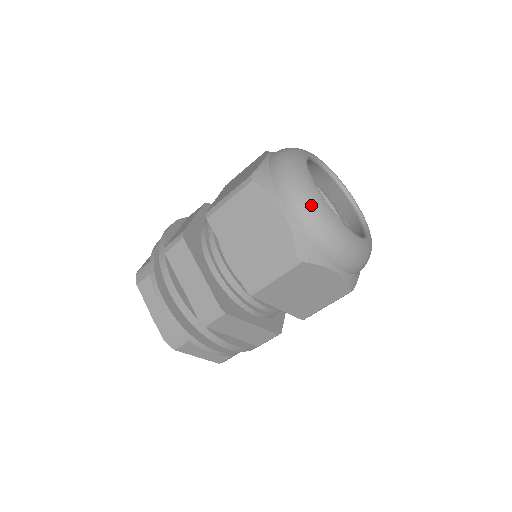
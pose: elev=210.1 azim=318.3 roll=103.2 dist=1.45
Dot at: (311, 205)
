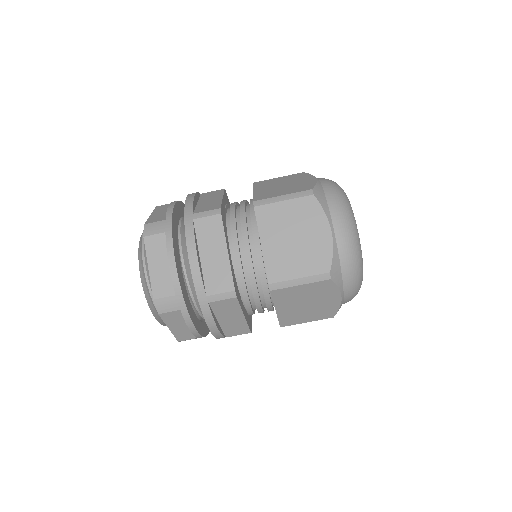
Dot at: (353, 236)
